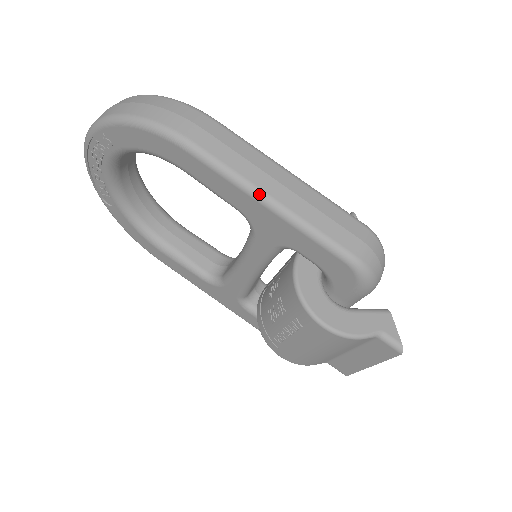
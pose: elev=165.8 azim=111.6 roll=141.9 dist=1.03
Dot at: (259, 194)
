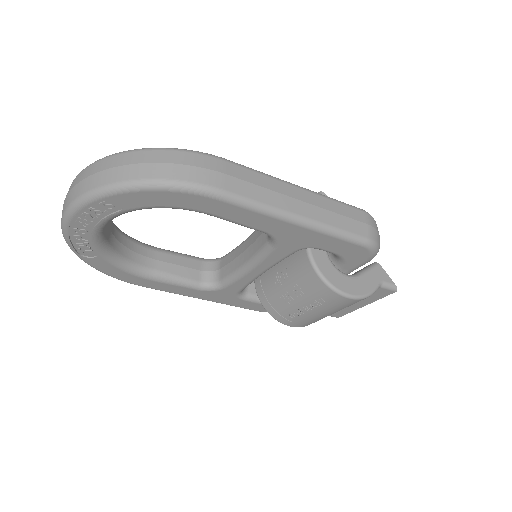
Dot at: (291, 217)
